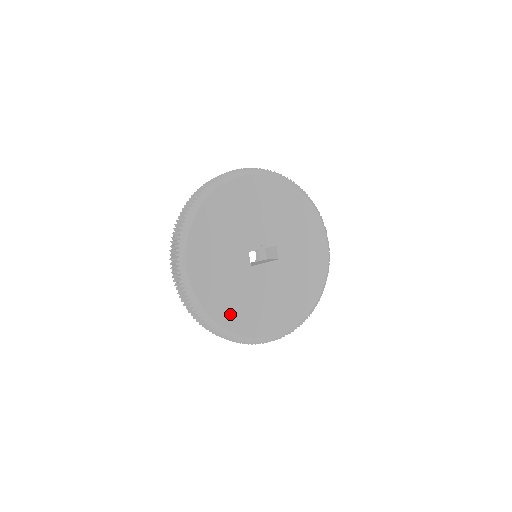
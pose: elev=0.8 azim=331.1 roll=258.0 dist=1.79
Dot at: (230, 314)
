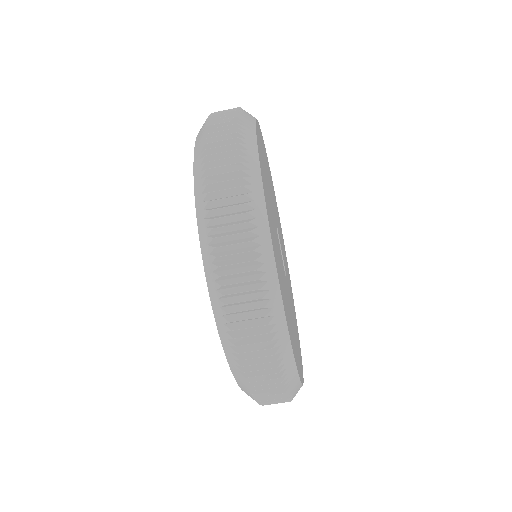
Dot at: (265, 192)
